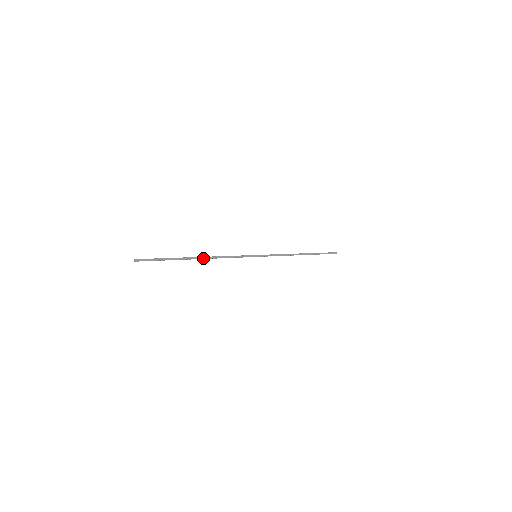
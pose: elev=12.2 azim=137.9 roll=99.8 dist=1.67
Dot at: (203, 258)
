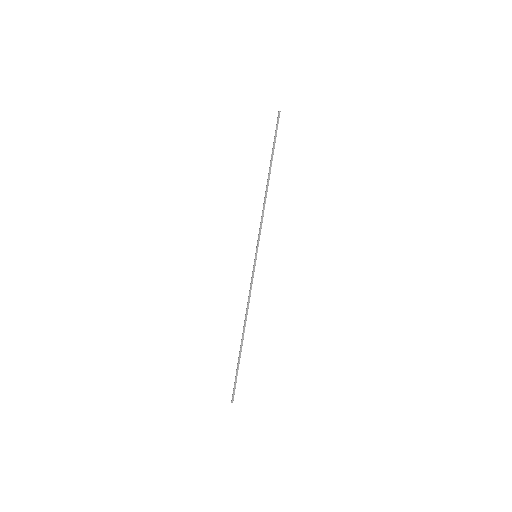
Dot at: (268, 184)
